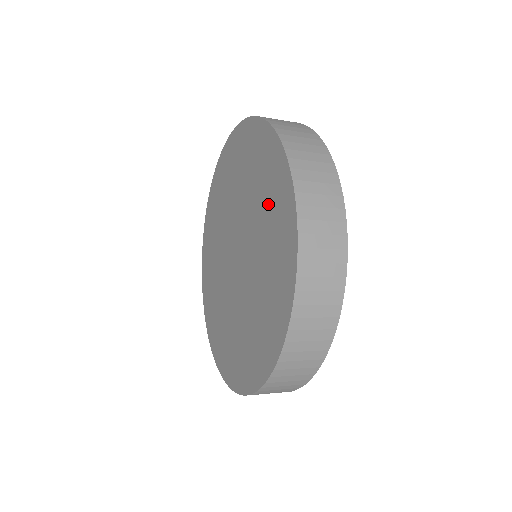
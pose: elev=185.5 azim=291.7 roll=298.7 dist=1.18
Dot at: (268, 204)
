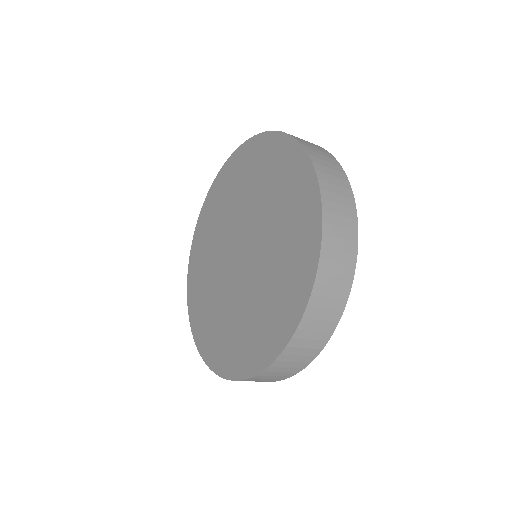
Dot at: (250, 174)
